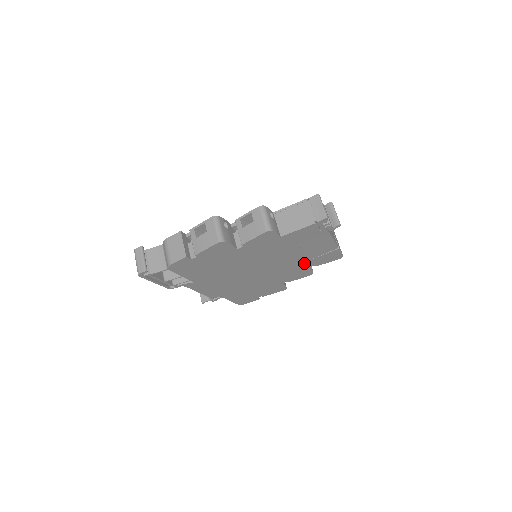
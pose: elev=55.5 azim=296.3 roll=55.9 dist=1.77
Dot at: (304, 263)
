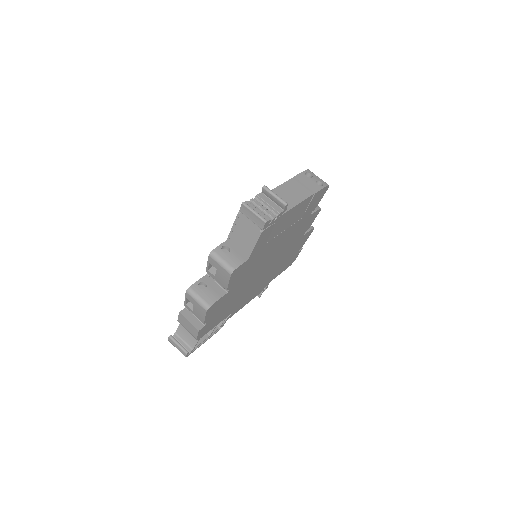
Dot at: (300, 223)
